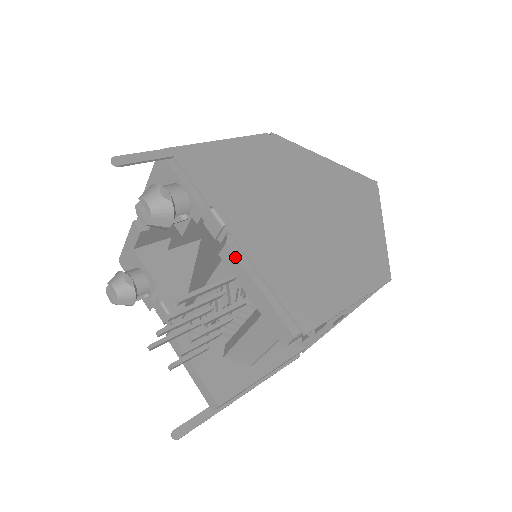
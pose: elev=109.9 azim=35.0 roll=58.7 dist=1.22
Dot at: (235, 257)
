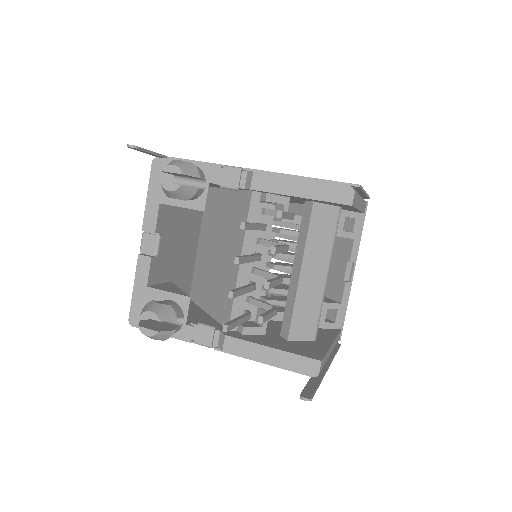
Dot at: (267, 175)
